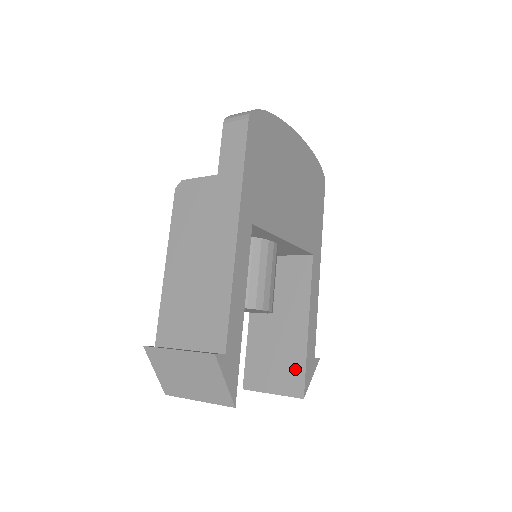
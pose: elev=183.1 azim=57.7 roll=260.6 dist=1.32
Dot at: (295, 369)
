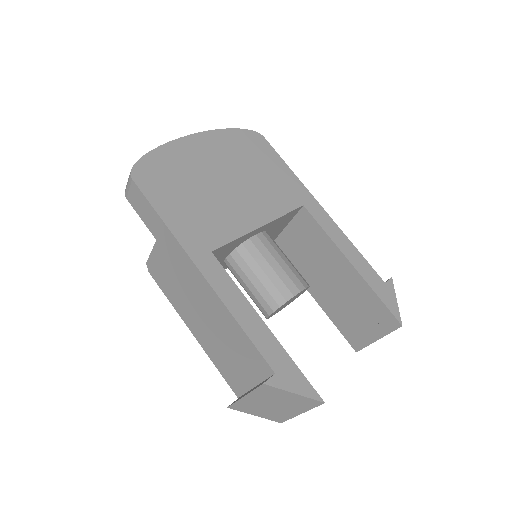
Dot at: (375, 307)
